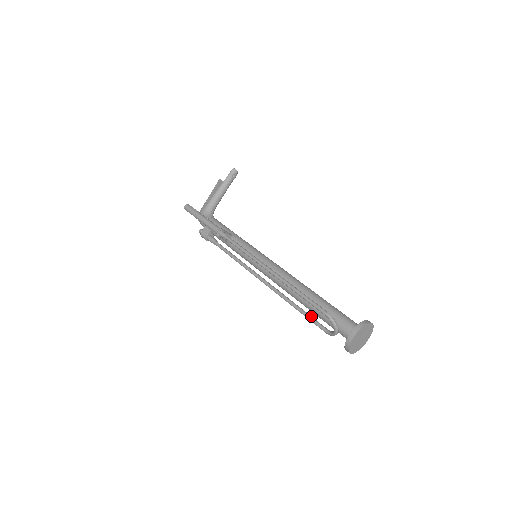
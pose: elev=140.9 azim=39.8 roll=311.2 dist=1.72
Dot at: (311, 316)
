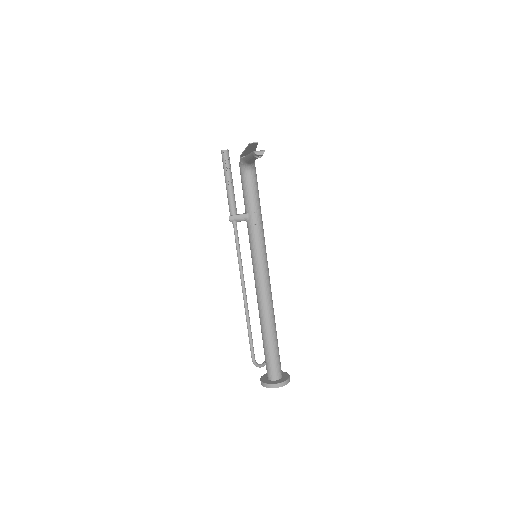
Dot at: occluded
